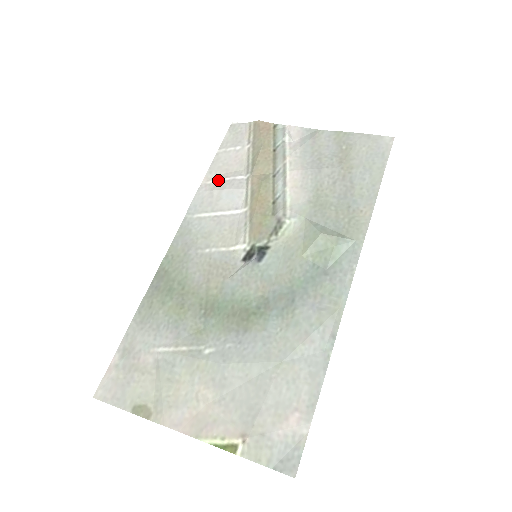
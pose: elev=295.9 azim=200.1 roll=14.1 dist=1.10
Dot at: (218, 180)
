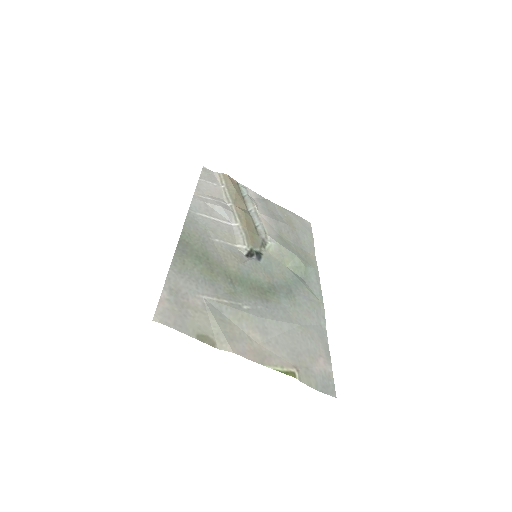
Dot at: (207, 198)
